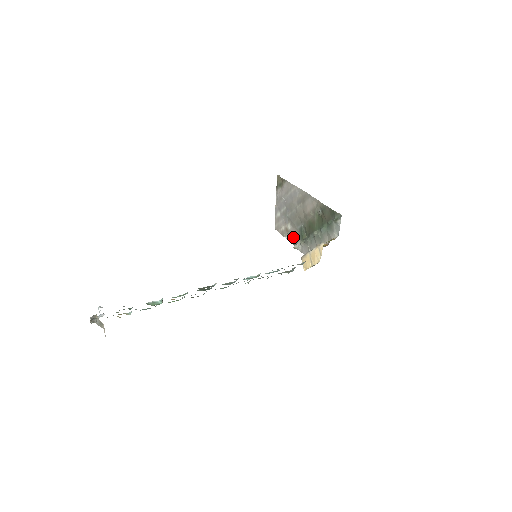
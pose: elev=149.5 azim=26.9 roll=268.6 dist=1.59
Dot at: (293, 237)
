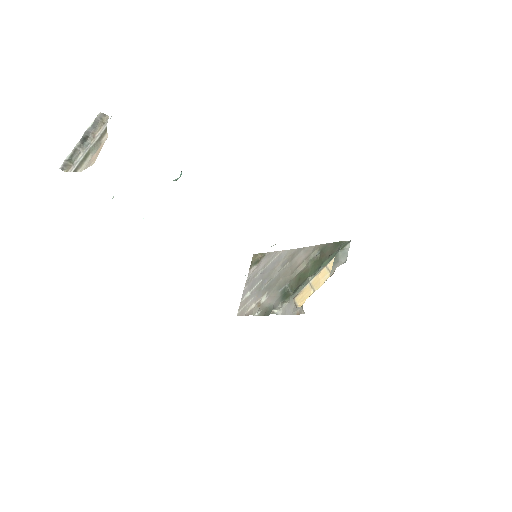
Dot at: (269, 306)
